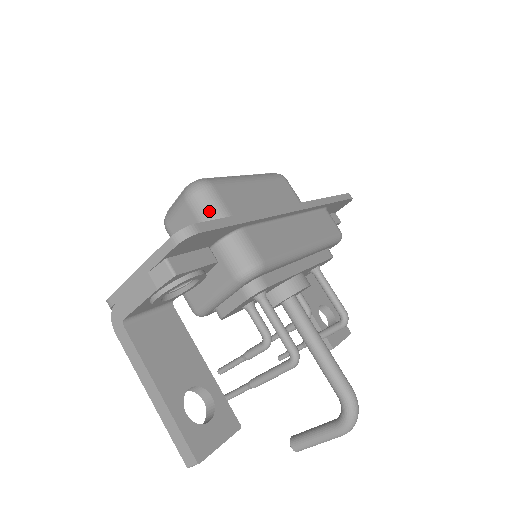
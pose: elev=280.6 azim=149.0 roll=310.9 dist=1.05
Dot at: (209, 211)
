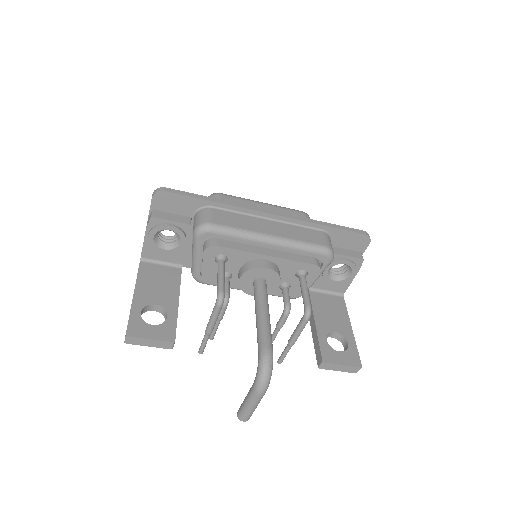
Dot at: occluded
